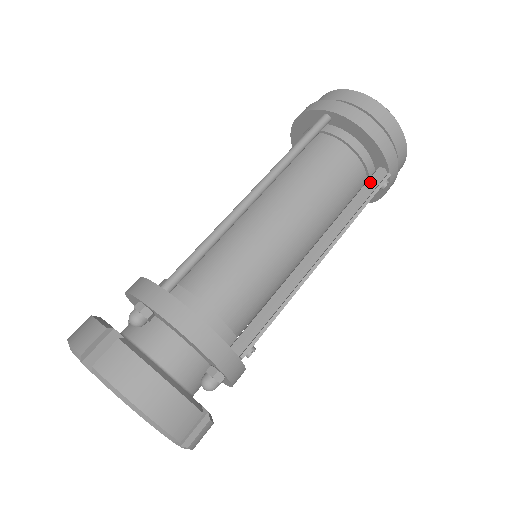
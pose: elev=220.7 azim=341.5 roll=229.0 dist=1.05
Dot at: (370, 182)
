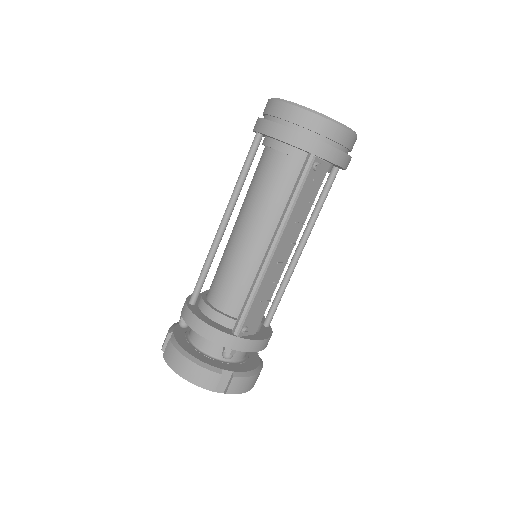
Dot at: (301, 172)
